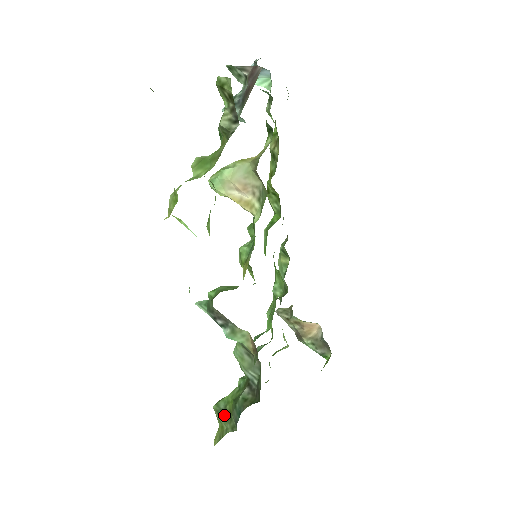
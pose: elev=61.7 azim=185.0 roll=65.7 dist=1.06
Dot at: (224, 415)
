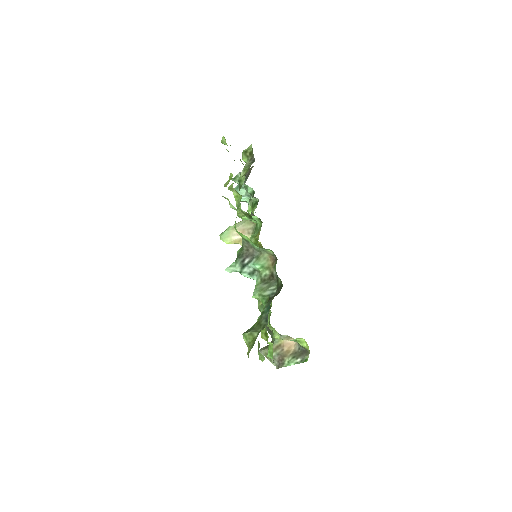
Dot at: (254, 329)
